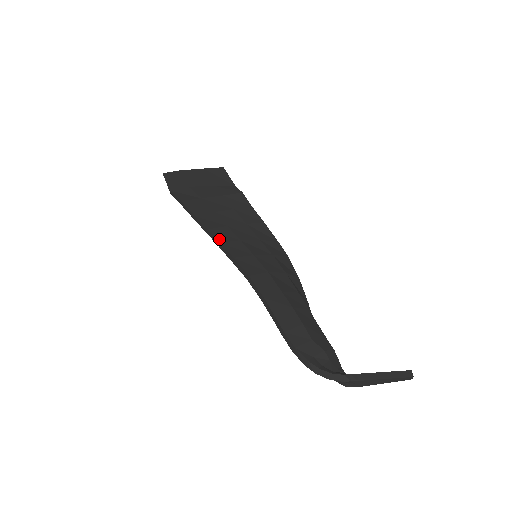
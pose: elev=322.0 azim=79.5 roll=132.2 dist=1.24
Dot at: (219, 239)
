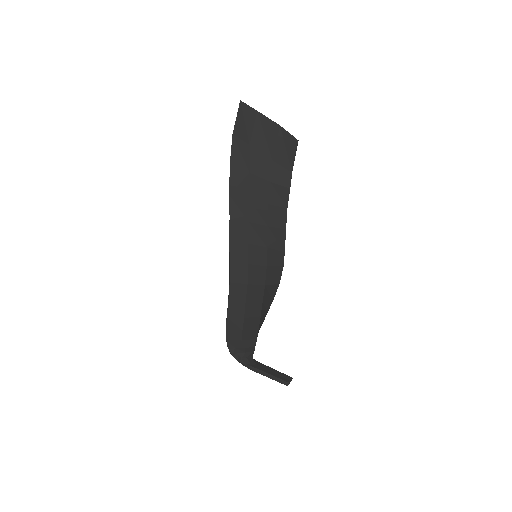
Dot at: (231, 235)
